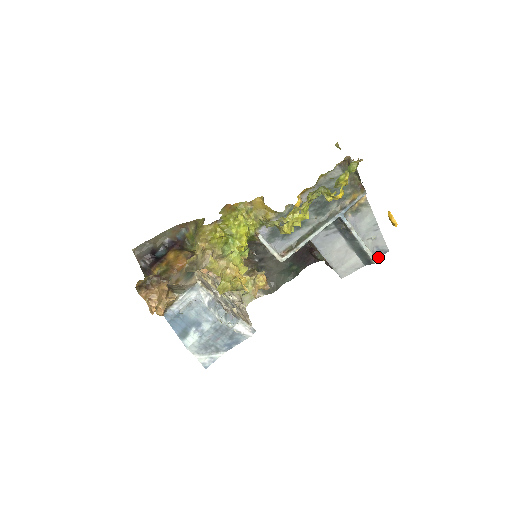
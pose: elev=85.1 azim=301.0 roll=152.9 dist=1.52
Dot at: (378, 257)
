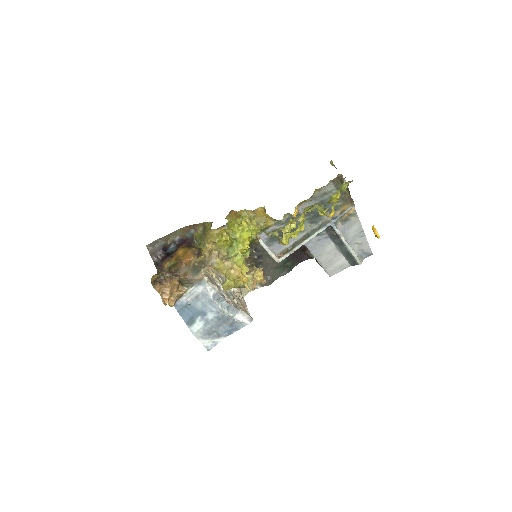
Dot at: (363, 259)
